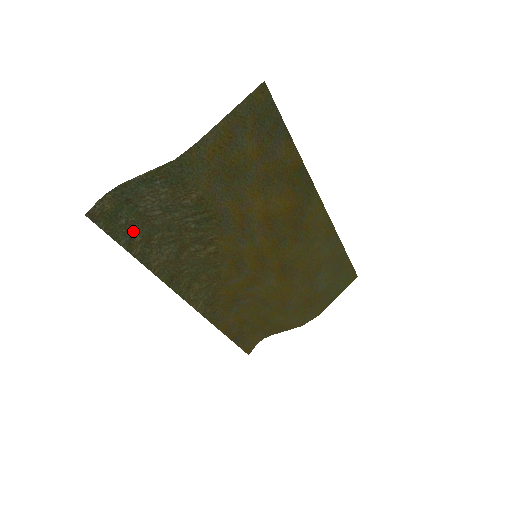
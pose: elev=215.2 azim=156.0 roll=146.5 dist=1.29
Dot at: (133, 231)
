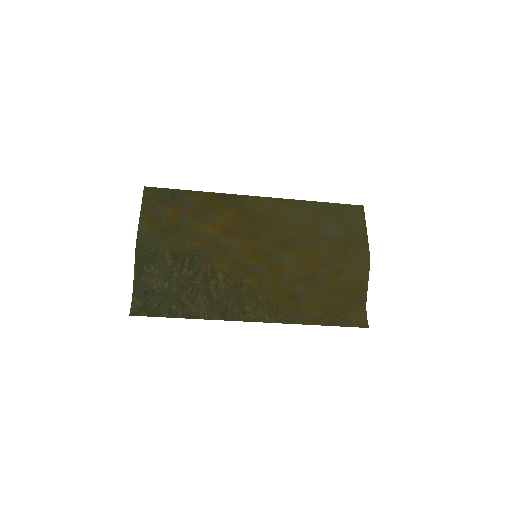
Dot at: (167, 306)
